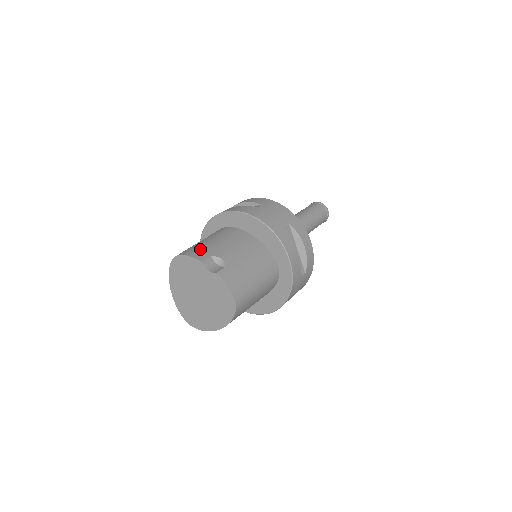
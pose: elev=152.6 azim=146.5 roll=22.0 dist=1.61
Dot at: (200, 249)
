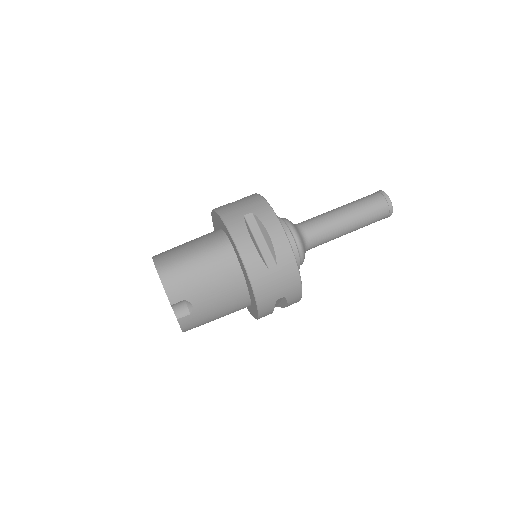
Dot at: (181, 284)
